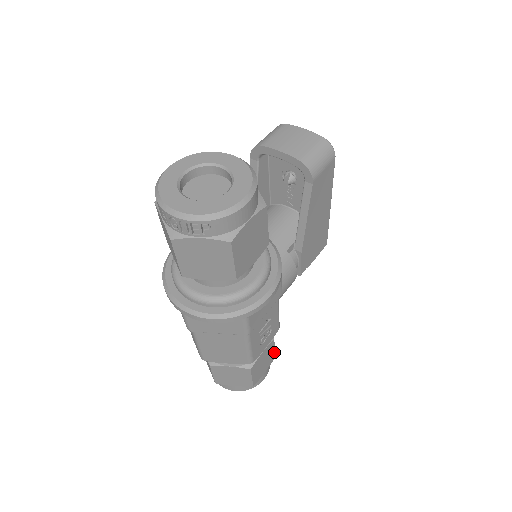
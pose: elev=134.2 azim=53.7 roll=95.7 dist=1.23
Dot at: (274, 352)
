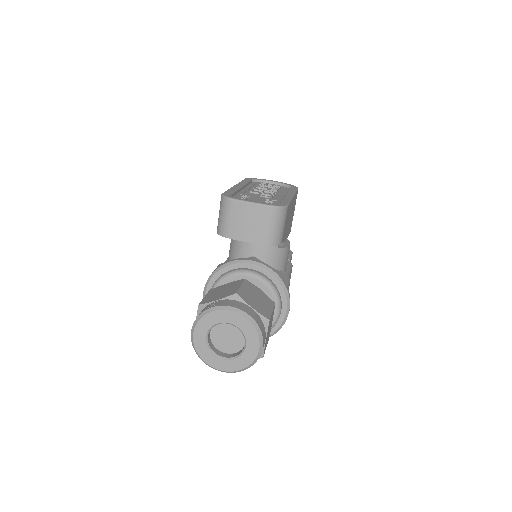
Dot at: (291, 255)
